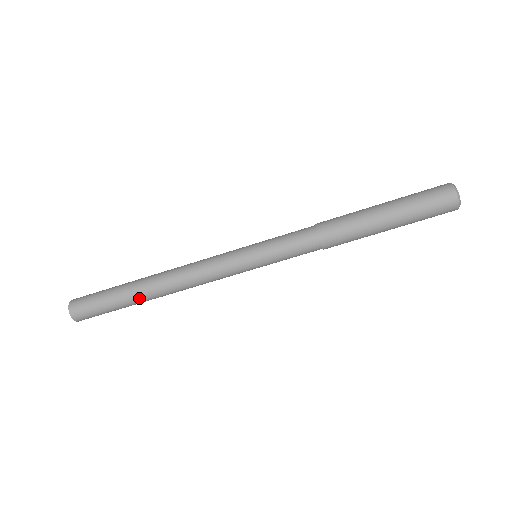
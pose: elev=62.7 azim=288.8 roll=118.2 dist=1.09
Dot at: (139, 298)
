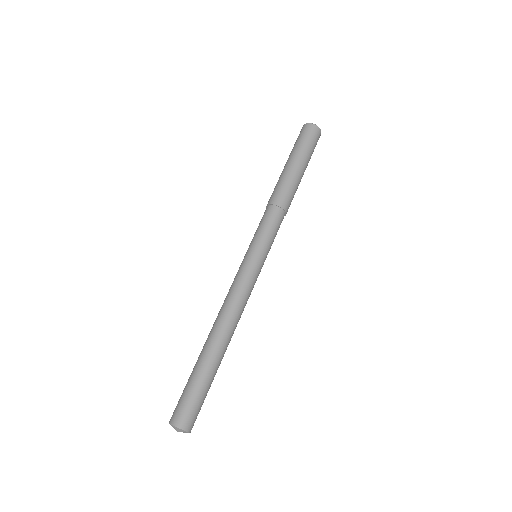
Dot at: (212, 356)
